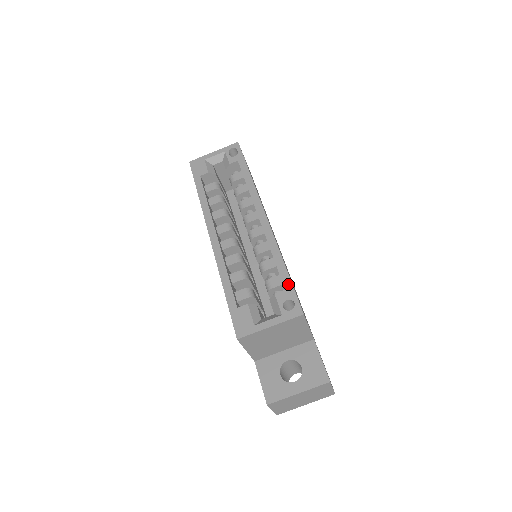
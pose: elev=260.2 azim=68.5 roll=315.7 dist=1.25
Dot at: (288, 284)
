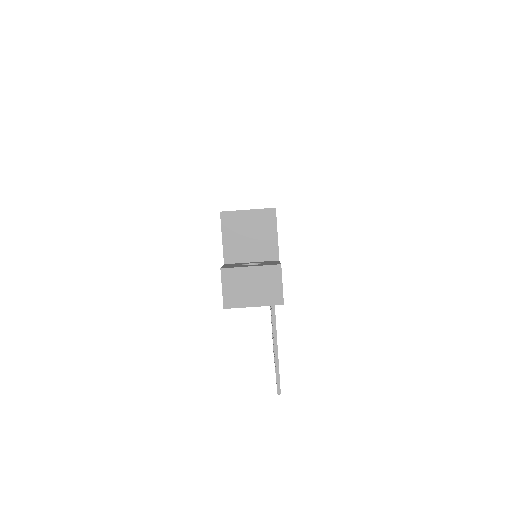
Dot at: occluded
